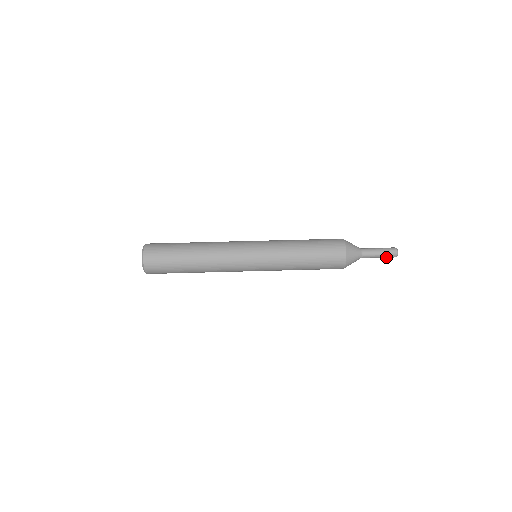
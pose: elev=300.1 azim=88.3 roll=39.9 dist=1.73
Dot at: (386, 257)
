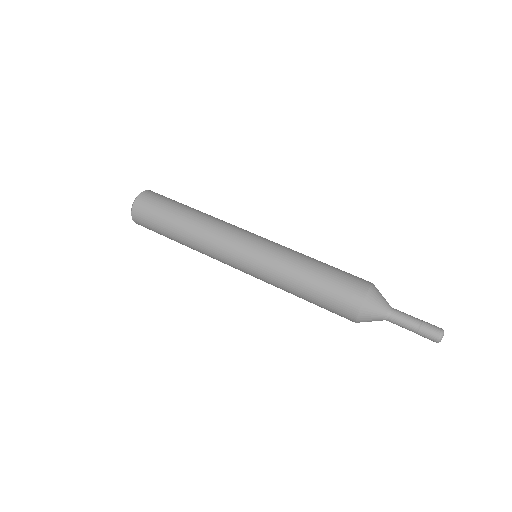
Dot at: (424, 332)
